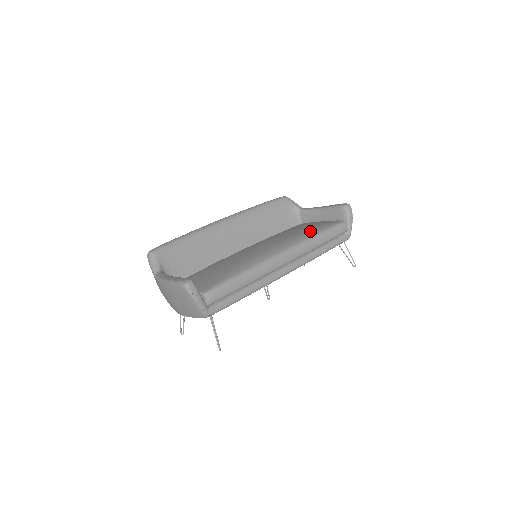
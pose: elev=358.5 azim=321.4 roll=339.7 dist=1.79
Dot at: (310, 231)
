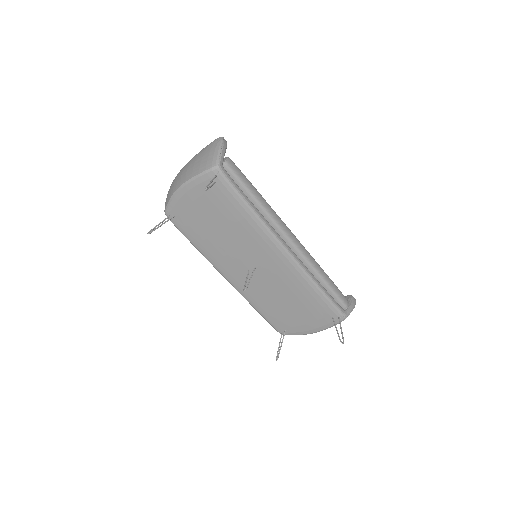
Dot at: occluded
